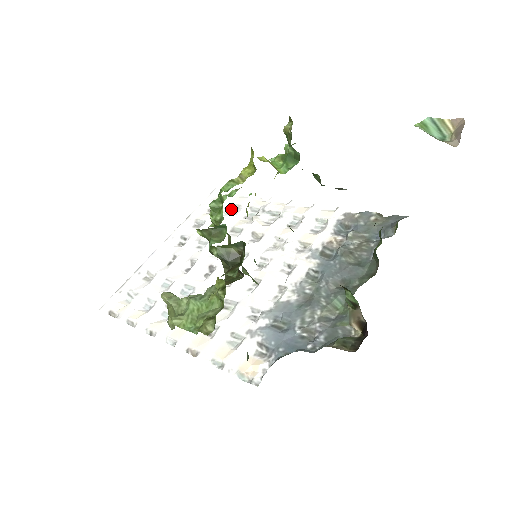
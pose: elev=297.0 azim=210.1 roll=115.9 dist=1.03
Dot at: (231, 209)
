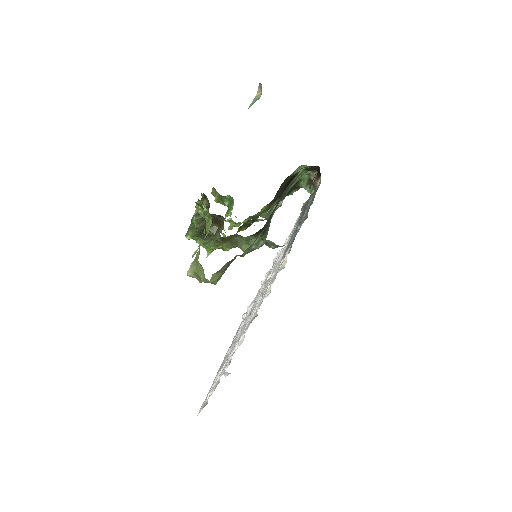
Dot at: occluded
